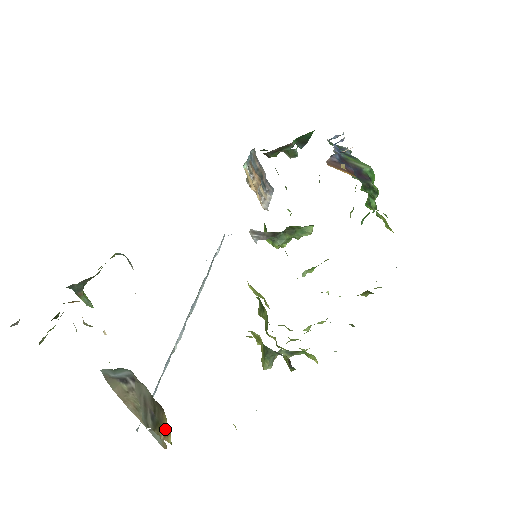
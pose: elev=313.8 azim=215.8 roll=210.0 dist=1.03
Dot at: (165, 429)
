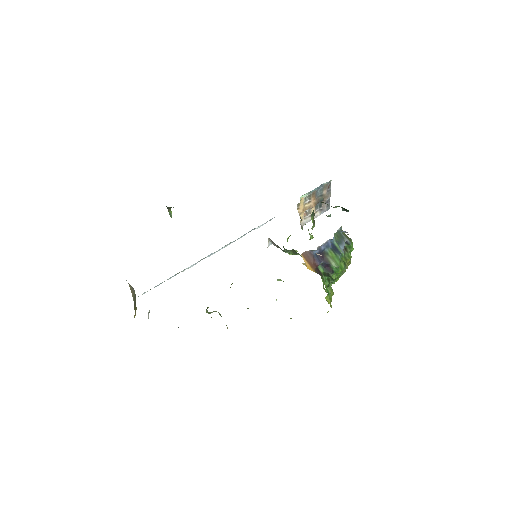
Dot at: occluded
